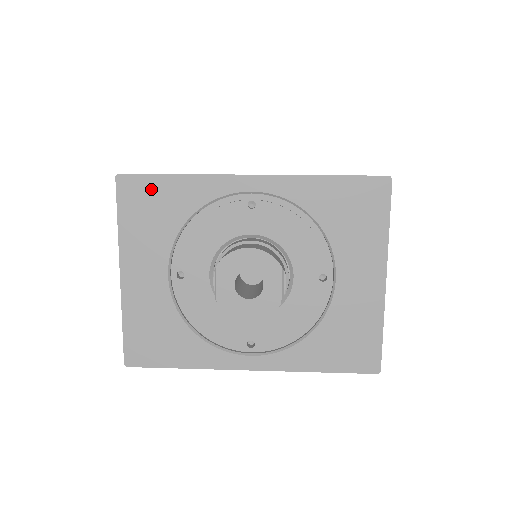
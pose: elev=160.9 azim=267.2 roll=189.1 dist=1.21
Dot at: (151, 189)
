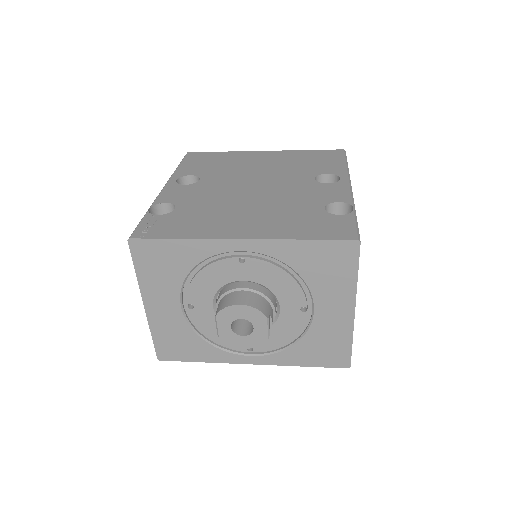
Dot at: (158, 249)
